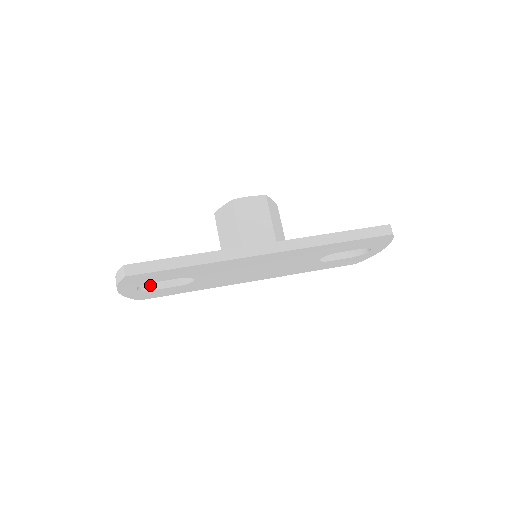
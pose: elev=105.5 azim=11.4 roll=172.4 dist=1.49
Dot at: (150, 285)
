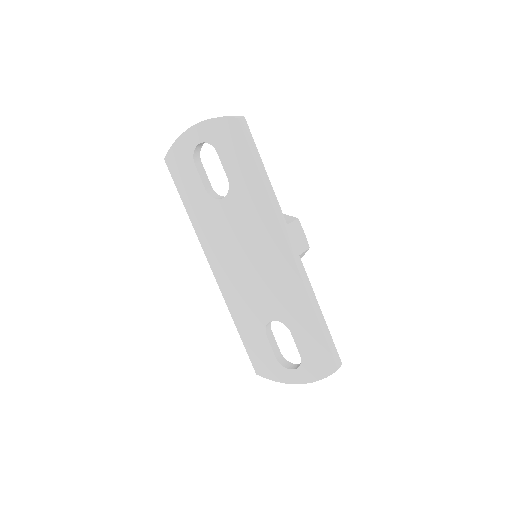
Dot at: (198, 160)
